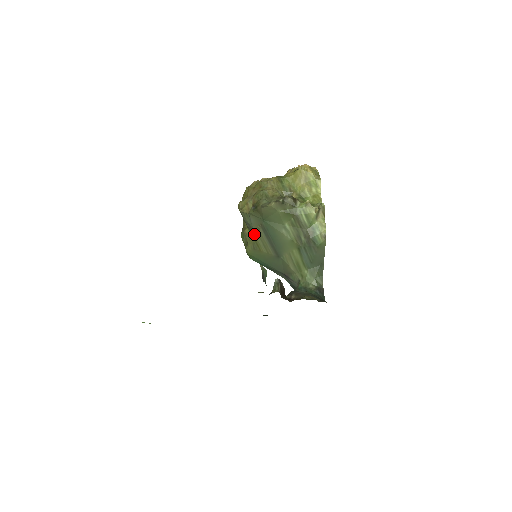
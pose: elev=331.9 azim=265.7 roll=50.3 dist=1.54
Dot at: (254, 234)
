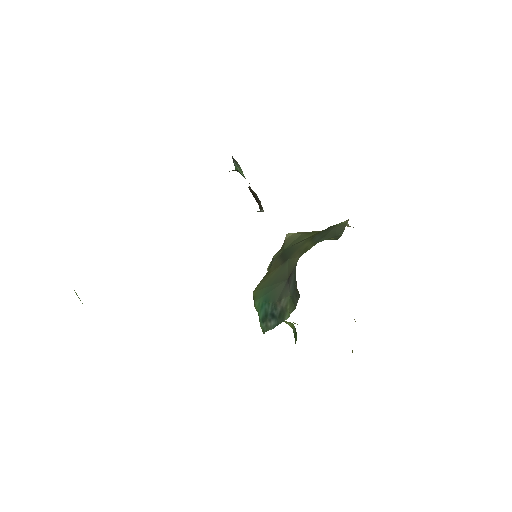
Dot at: occluded
